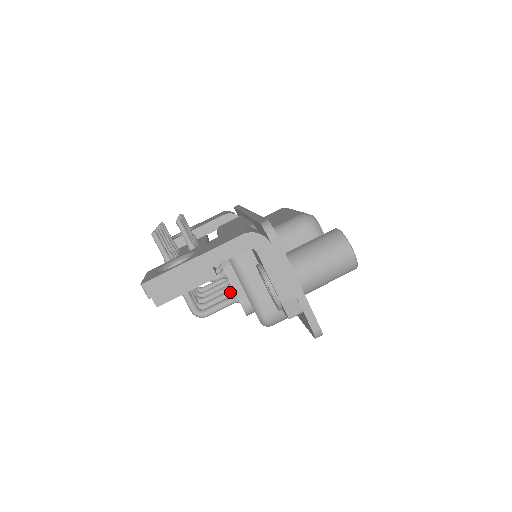
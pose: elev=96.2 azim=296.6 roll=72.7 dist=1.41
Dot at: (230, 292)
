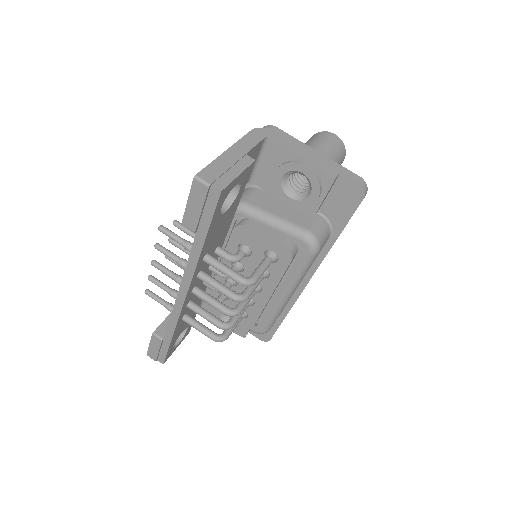
Dot at: occluded
